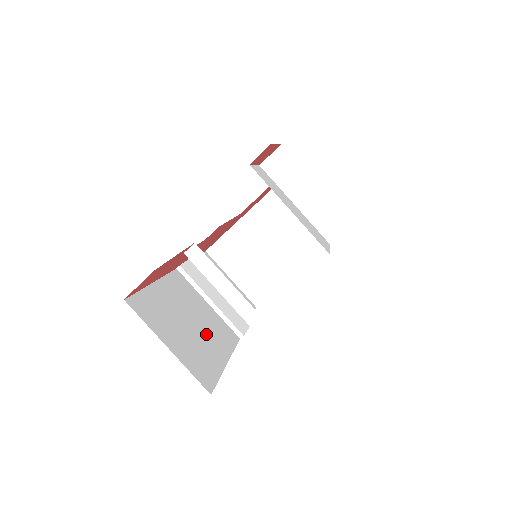
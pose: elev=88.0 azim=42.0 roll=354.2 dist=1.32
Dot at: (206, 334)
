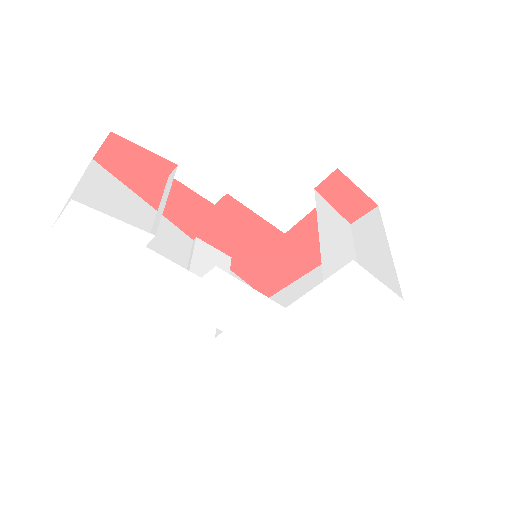
Dot at: occluded
